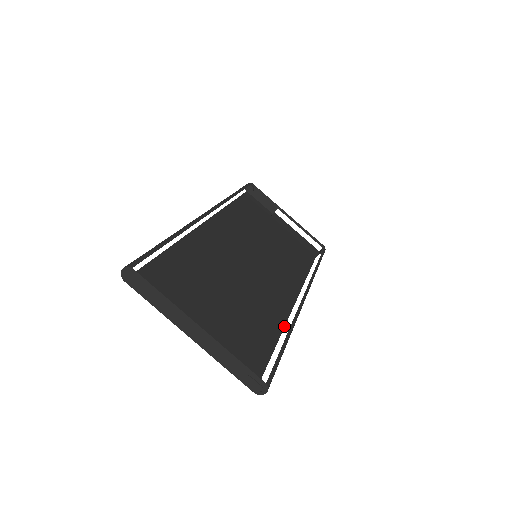
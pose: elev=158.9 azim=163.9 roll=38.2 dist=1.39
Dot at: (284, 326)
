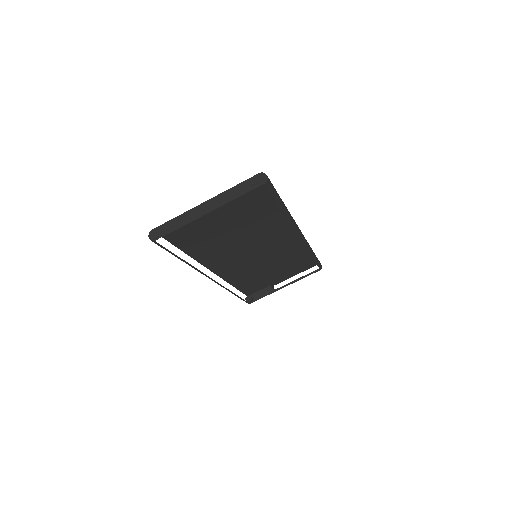
Dot at: occluded
